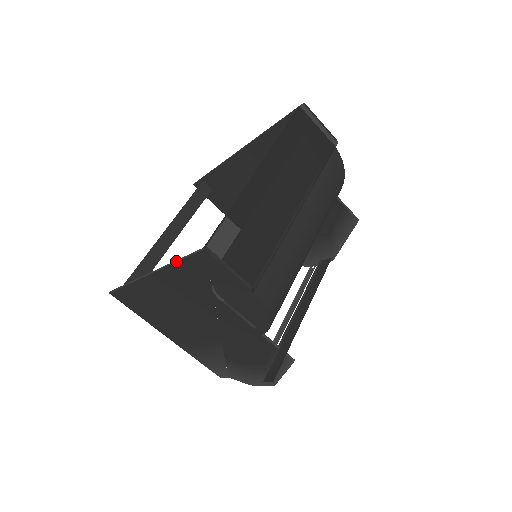
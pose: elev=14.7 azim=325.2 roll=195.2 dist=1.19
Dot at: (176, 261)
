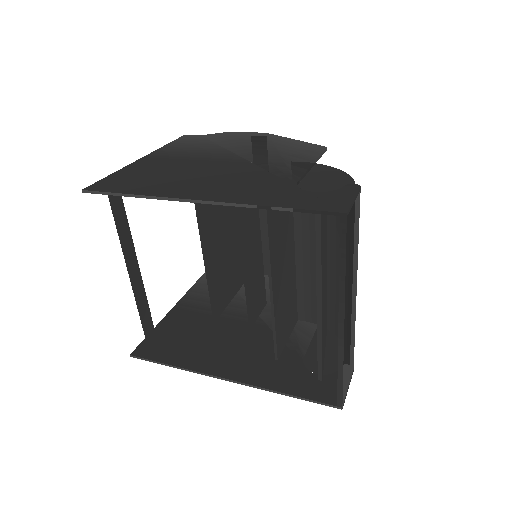
Dot at: occluded
